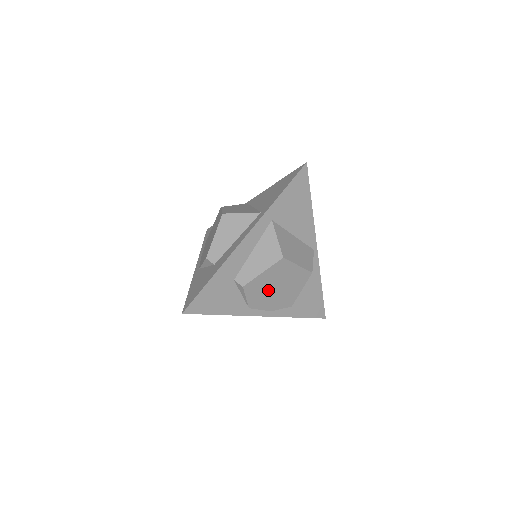
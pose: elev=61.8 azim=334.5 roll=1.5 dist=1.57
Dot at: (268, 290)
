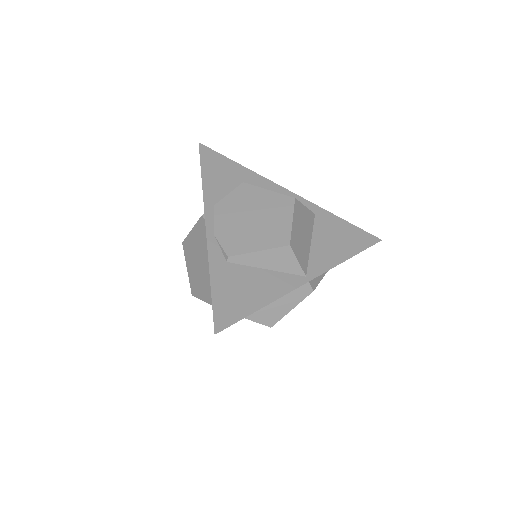
Dot at: (246, 211)
